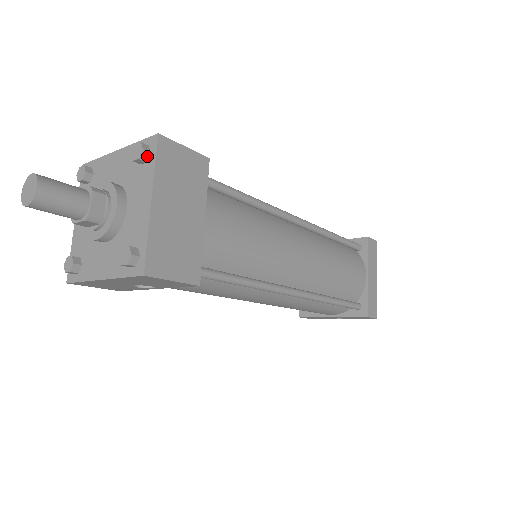
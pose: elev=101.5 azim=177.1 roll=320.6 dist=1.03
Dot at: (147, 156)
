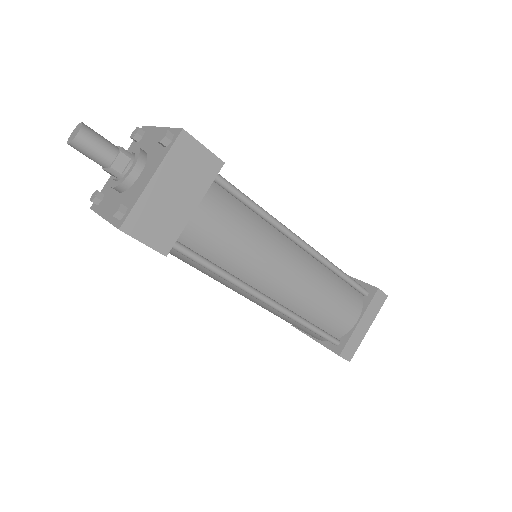
Dot at: (168, 142)
